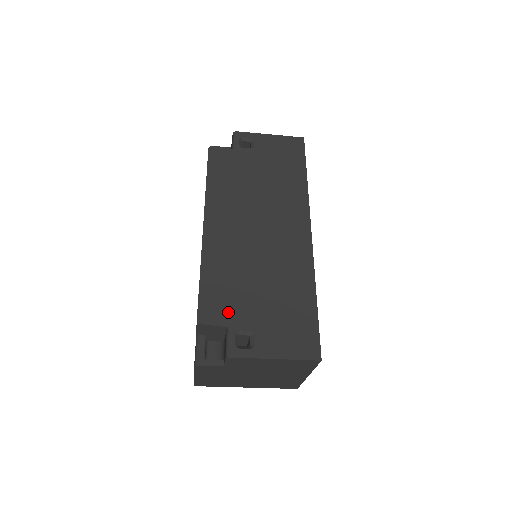
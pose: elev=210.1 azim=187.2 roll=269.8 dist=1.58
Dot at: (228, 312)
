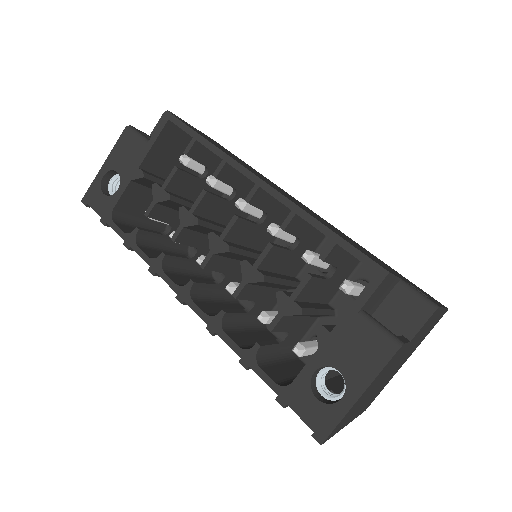
Dot at: (382, 265)
